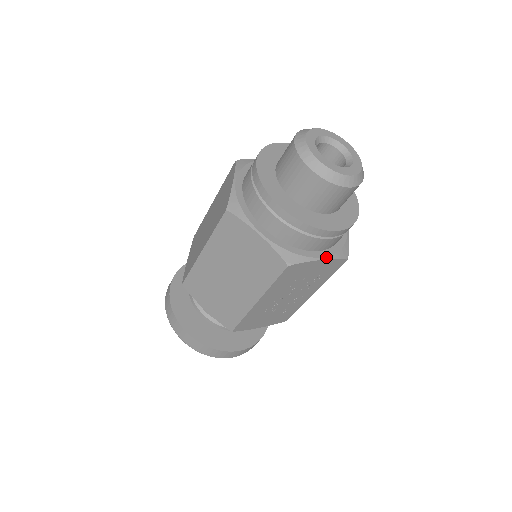
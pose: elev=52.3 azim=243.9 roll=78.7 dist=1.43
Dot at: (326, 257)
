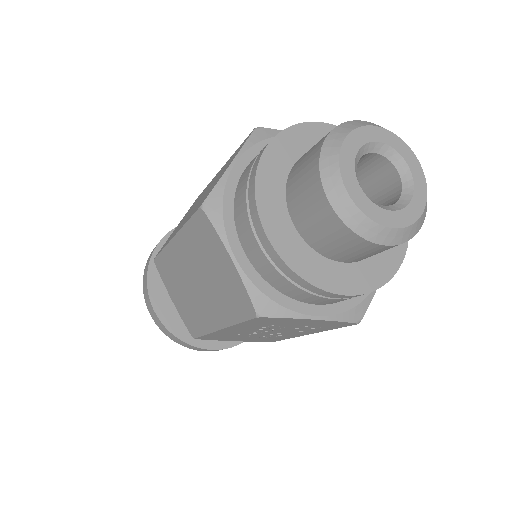
Dot at: (323, 316)
